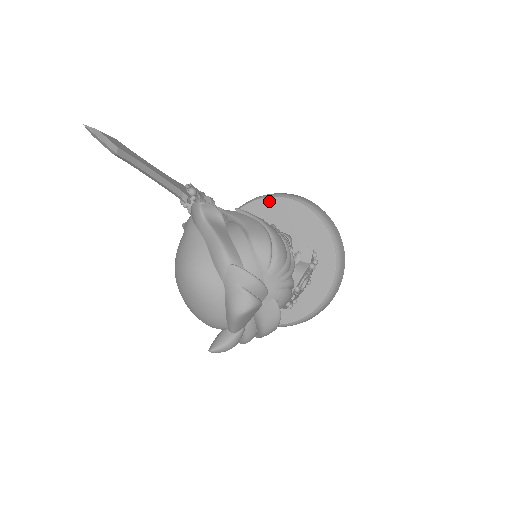
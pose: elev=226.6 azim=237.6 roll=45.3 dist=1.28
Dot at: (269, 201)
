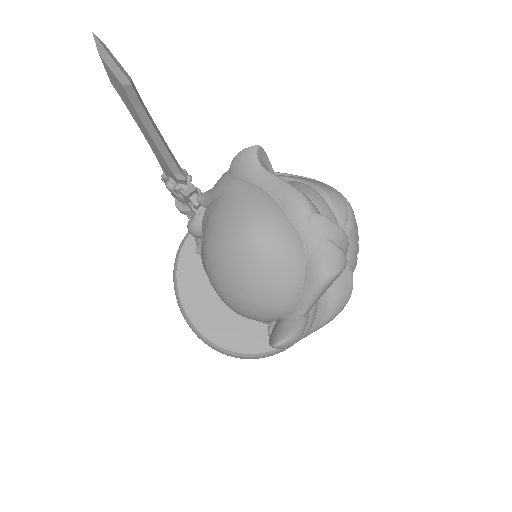
Dot at: occluded
